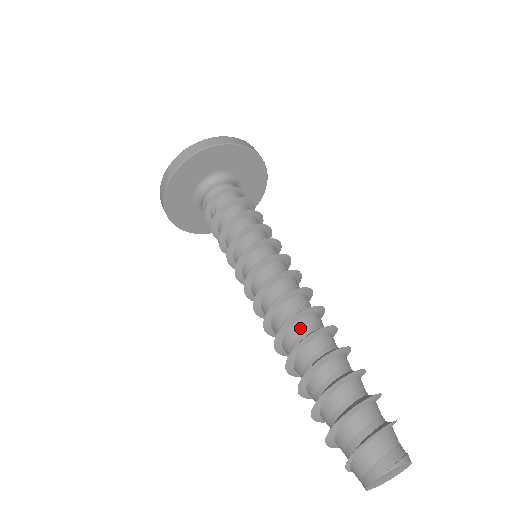
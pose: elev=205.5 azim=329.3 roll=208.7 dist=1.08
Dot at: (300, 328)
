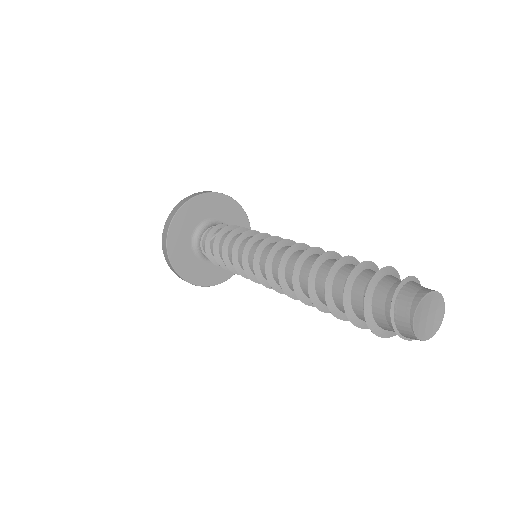
Dot at: occluded
